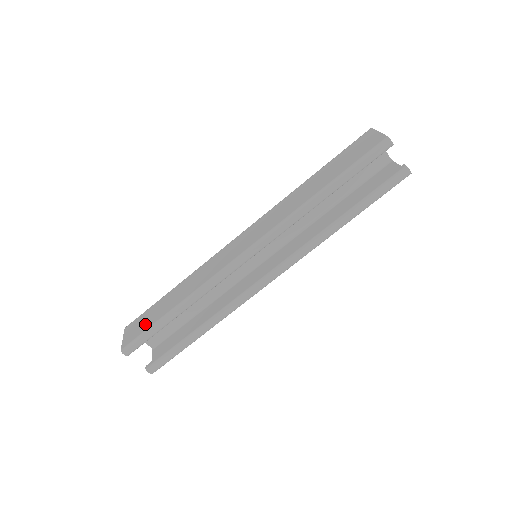
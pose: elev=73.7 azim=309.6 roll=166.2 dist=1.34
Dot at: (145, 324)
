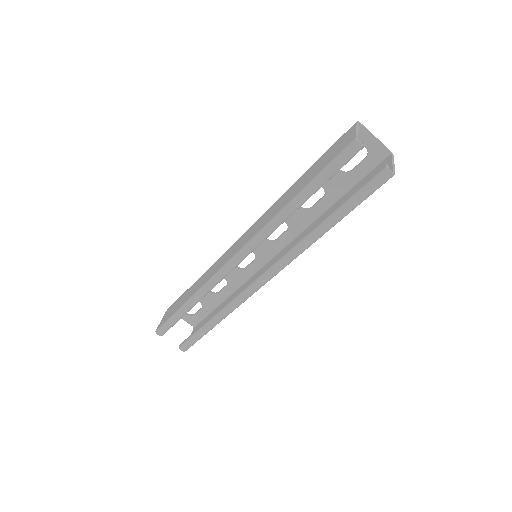
Dot at: (172, 311)
